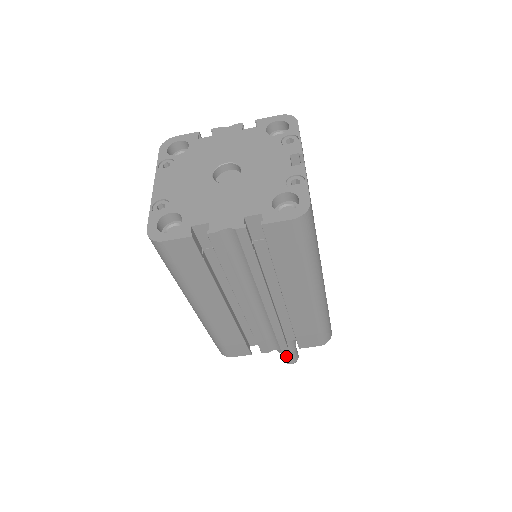
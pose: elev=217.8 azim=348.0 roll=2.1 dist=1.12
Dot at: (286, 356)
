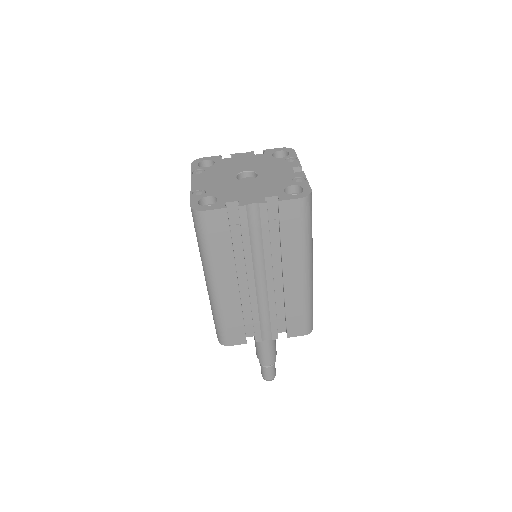
Dot at: (266, 370)
